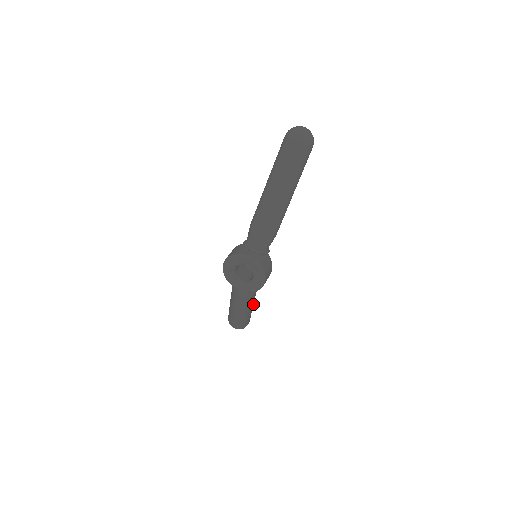
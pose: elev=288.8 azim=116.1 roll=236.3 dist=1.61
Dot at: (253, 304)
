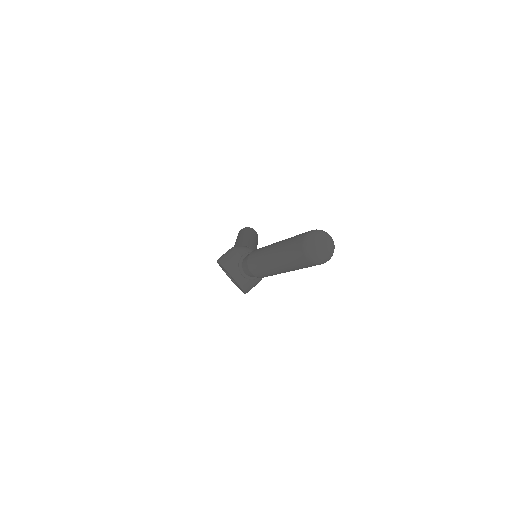
Dot at: occluded
